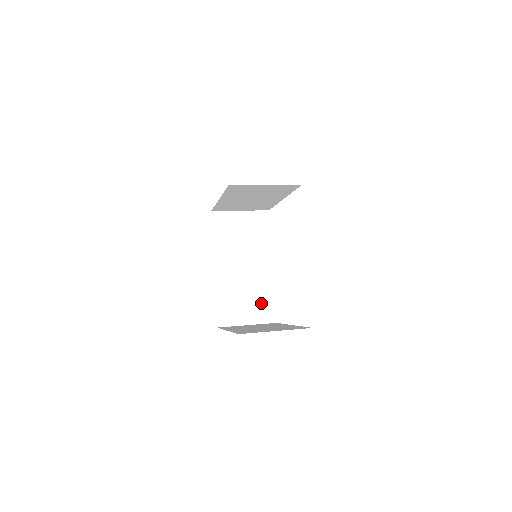
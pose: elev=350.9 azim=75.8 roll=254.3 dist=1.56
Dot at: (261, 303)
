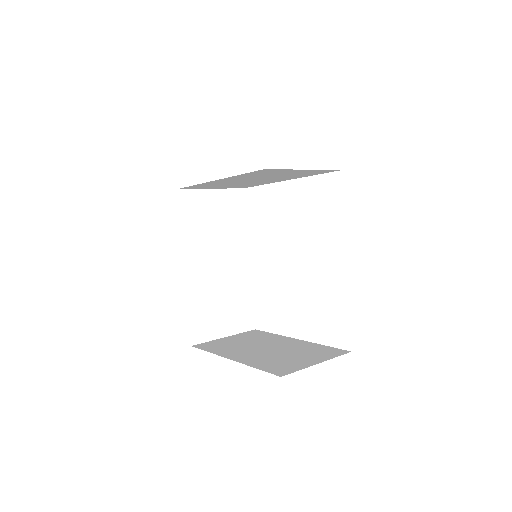
Dot at: (239, 307)
